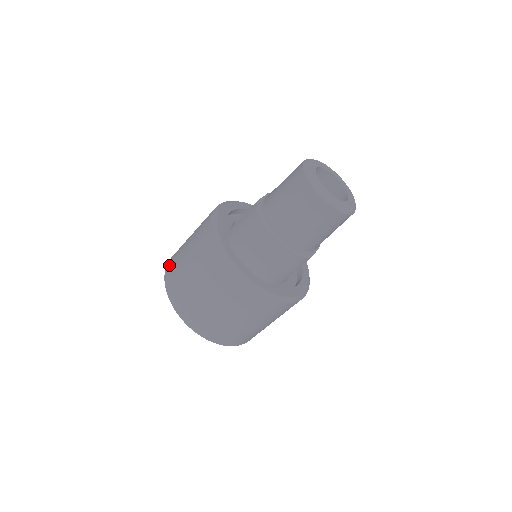
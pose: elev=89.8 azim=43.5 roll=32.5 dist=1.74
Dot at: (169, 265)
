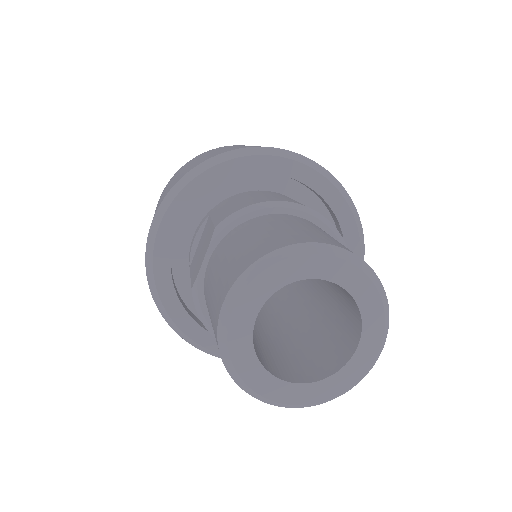
Dot at: occluded
